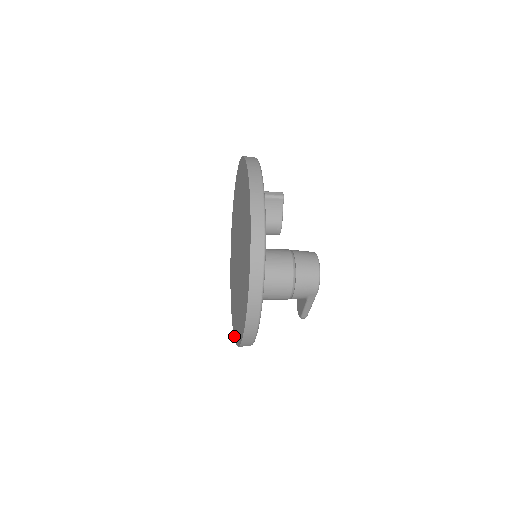
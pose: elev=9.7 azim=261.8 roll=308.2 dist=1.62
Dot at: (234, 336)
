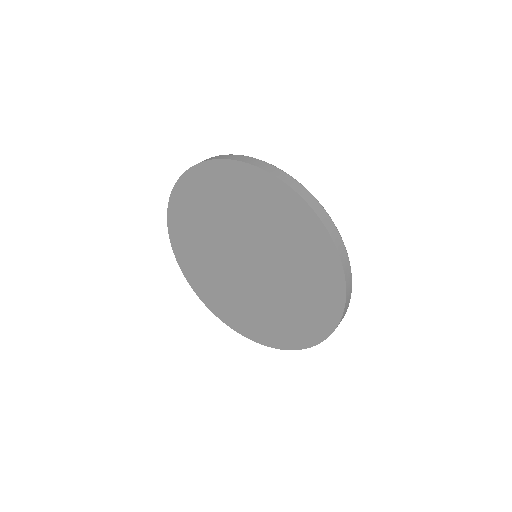
Dot at: (244, 335)
